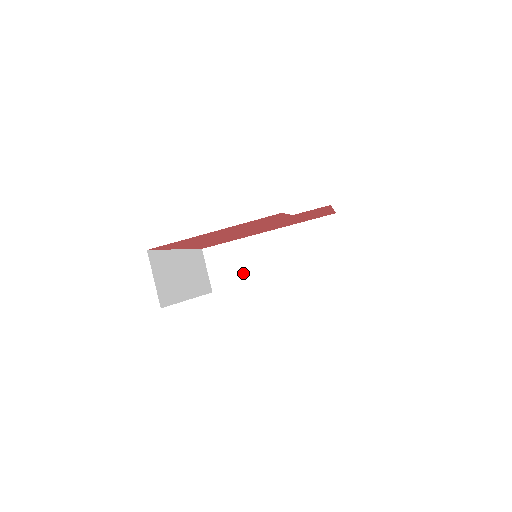
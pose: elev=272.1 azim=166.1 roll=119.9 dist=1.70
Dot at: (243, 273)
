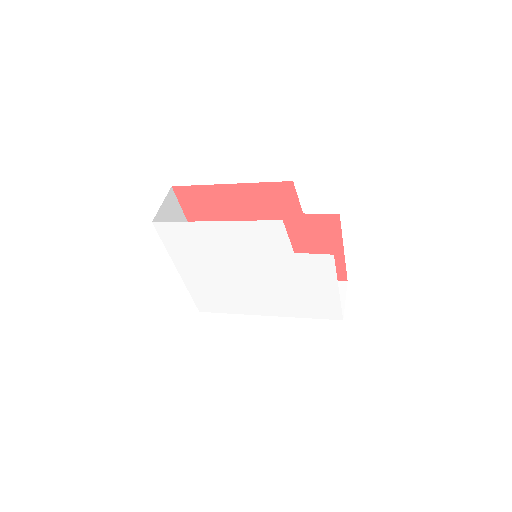
Dot at: occluded
